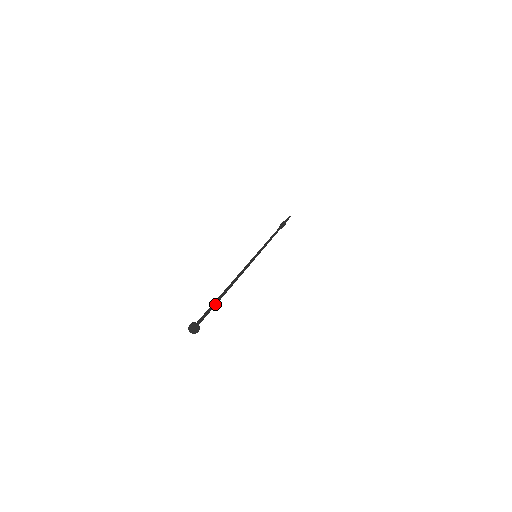
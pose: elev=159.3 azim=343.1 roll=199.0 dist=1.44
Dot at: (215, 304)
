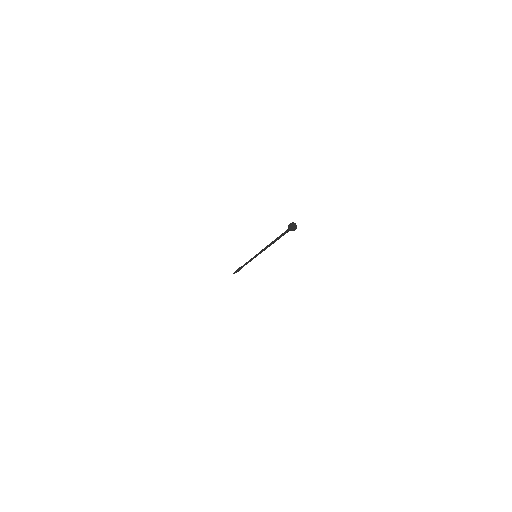
Dot at: occluded
